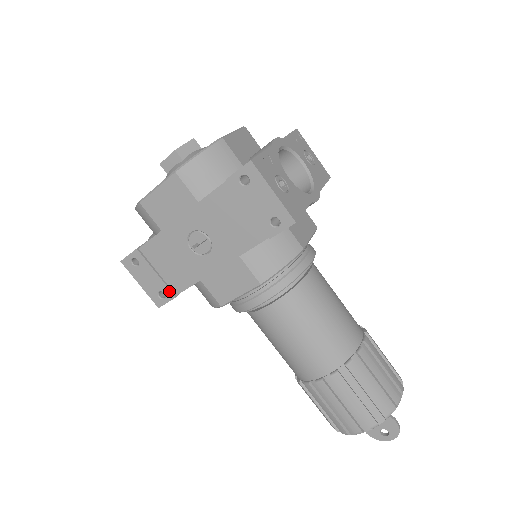
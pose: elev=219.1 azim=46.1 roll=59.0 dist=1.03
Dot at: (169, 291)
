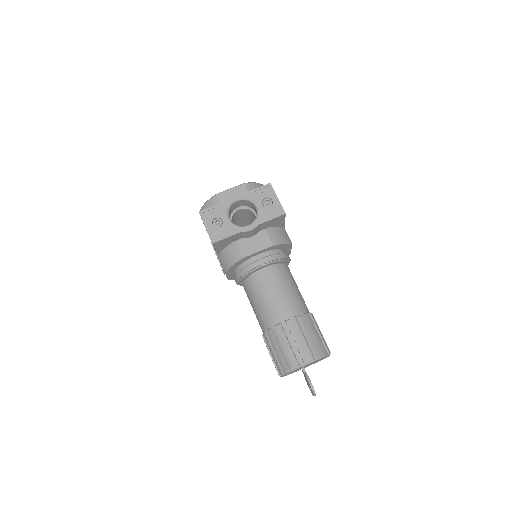
Dot at: (221, 267)
